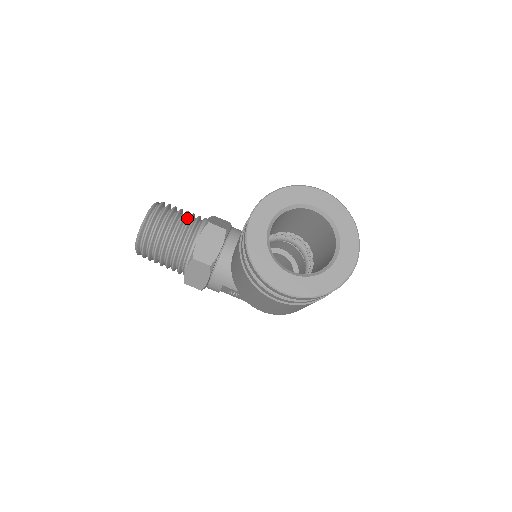
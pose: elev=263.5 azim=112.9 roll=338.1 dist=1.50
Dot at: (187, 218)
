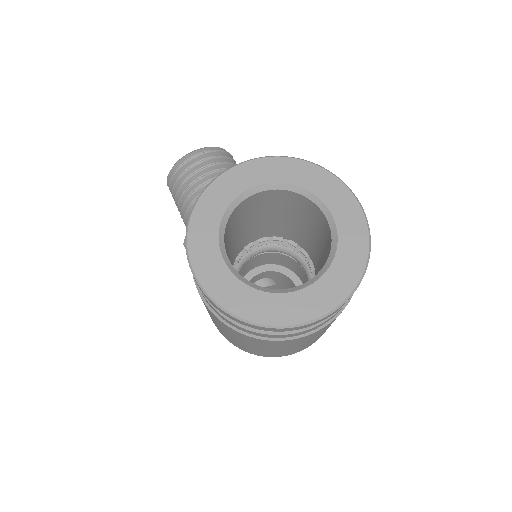
Dot at: occluded
